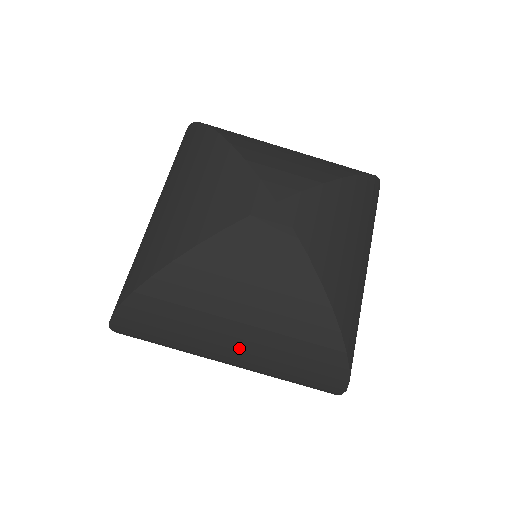
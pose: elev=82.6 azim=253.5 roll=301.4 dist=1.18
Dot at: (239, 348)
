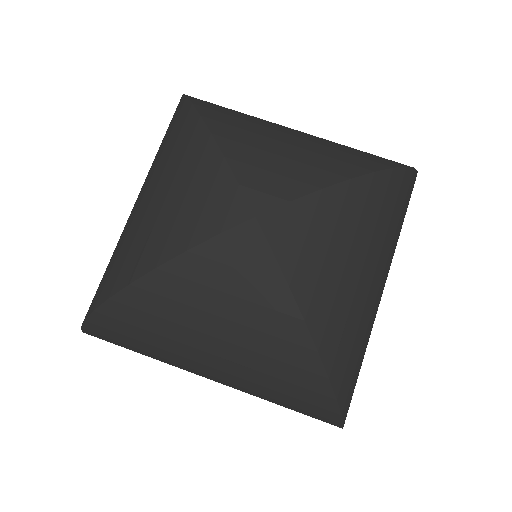
Dot at: (216, 375)
